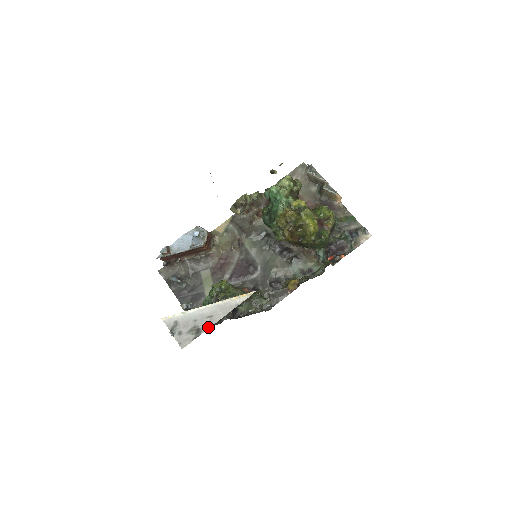
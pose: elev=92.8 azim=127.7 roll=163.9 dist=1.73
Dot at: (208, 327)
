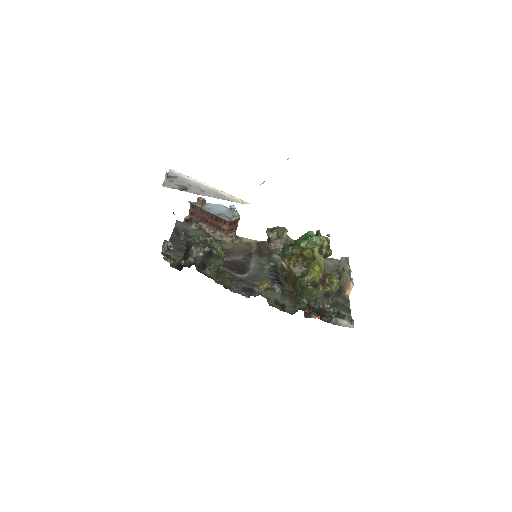
Dot at: (194, 193)
